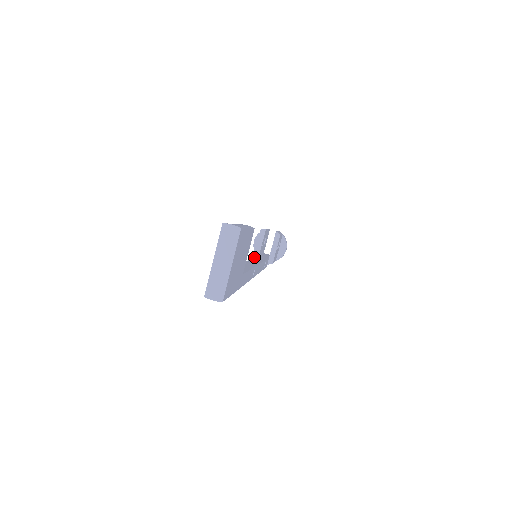
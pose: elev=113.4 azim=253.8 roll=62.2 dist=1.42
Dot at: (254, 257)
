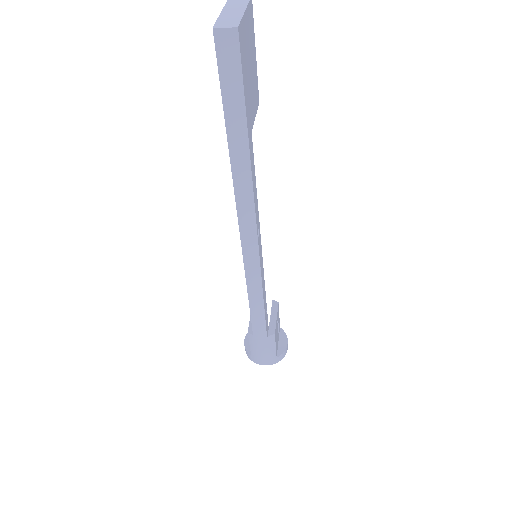
Dot at: occluded
